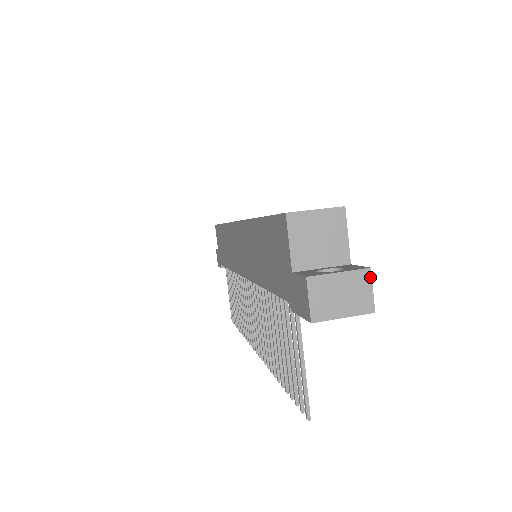
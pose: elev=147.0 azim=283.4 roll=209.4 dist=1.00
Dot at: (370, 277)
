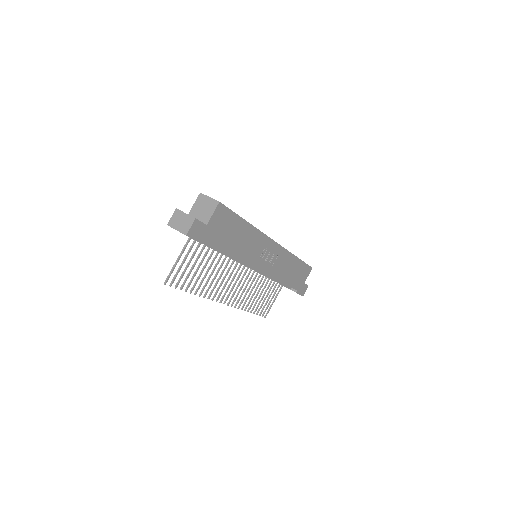
Dot at: (193, 221)
